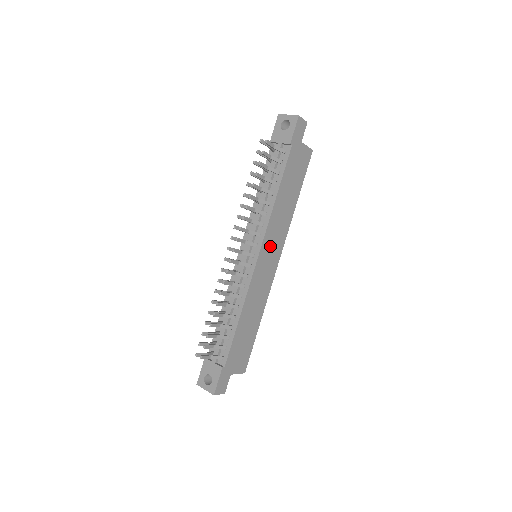
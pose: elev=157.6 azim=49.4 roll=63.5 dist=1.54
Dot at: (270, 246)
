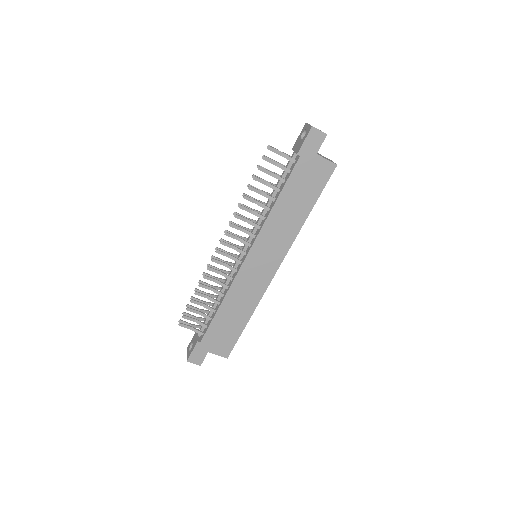
Dot at: (265, 250)
